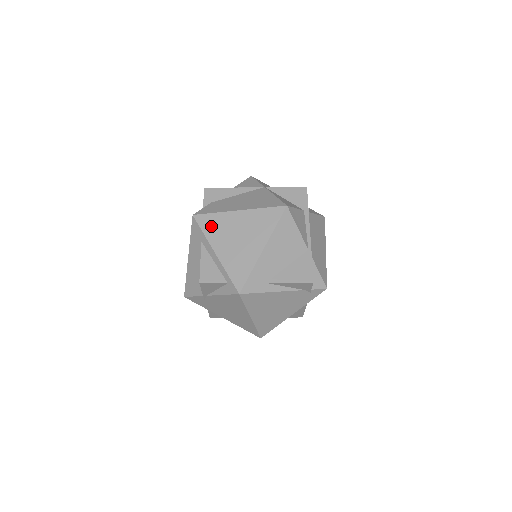
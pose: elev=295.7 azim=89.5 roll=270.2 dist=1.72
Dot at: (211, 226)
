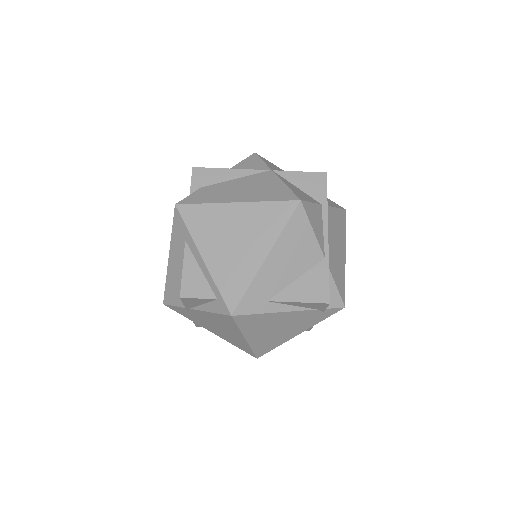
Dot at: (198, 221)
